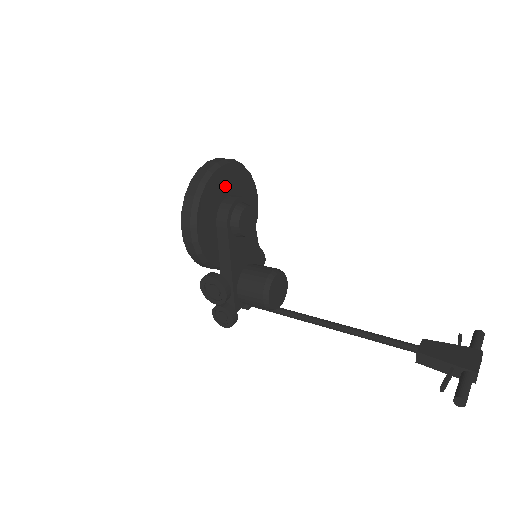
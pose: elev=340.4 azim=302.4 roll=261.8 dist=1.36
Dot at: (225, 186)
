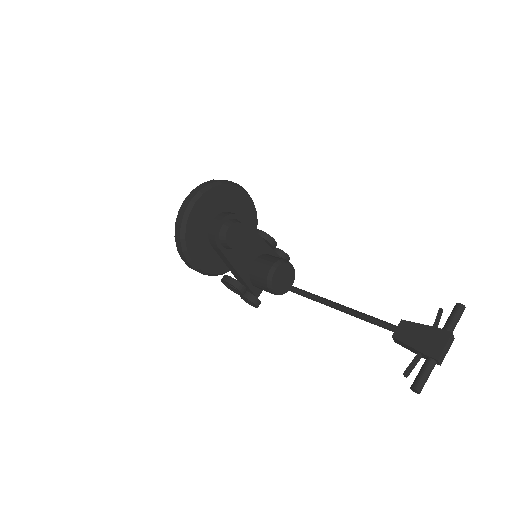
Dot at: (207, 213)
